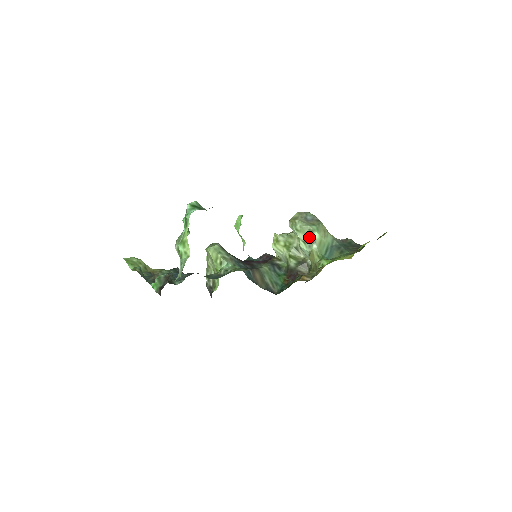
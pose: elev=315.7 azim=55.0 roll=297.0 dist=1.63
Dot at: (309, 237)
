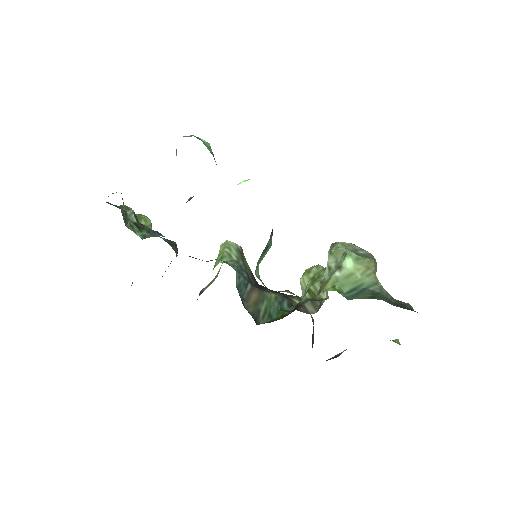
Dot at: (338, 262)
